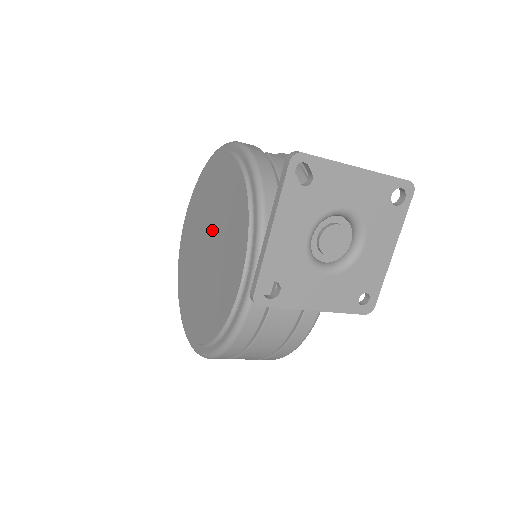
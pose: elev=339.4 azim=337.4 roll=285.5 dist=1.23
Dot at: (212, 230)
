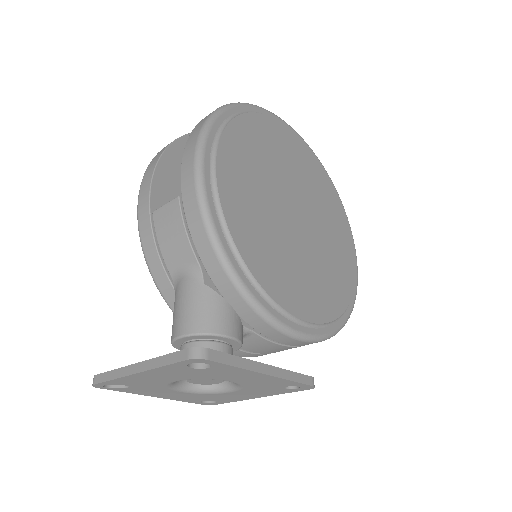
Dot at: occluded
